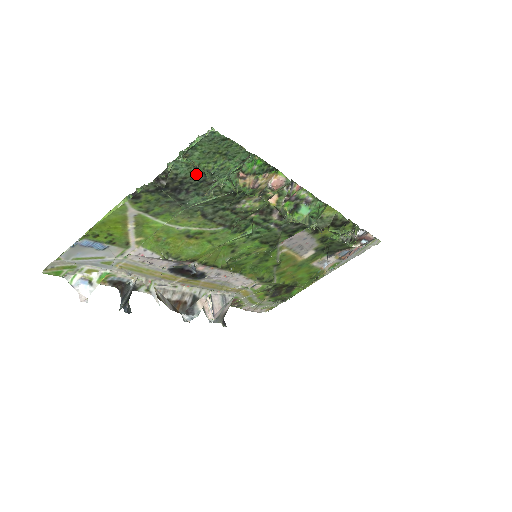
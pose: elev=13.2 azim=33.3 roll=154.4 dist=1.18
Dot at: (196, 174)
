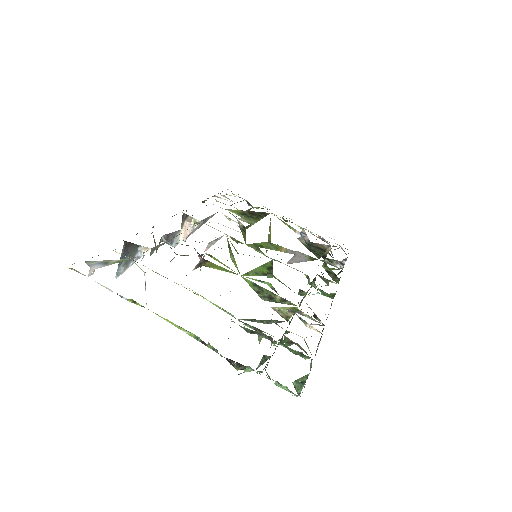
Dot at: occluded
